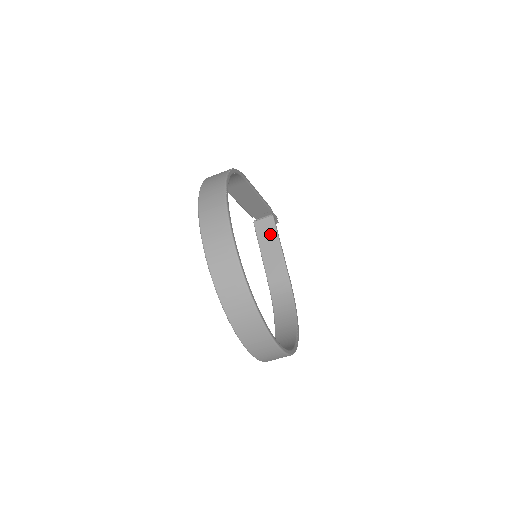
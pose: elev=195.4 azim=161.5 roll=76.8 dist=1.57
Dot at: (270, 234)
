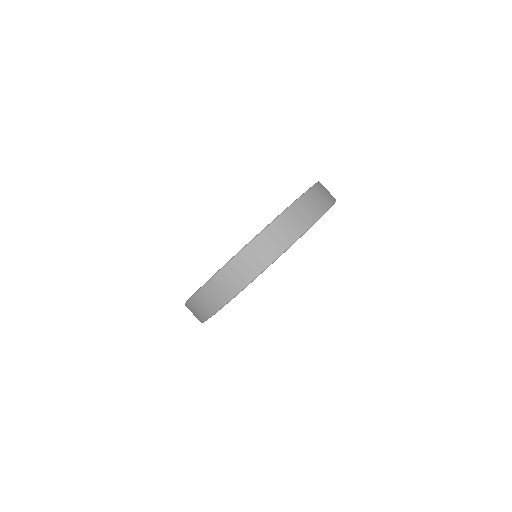
Dot at: occluded
